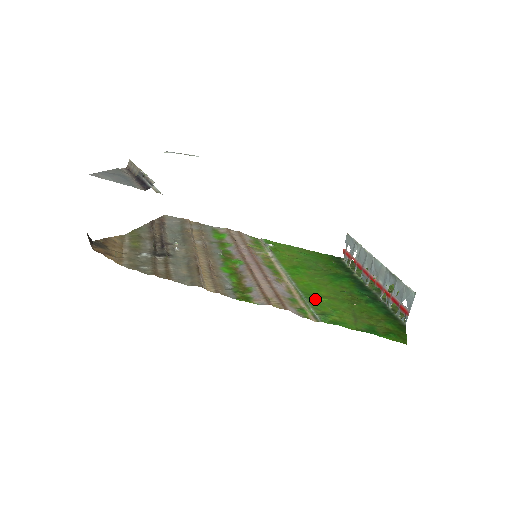
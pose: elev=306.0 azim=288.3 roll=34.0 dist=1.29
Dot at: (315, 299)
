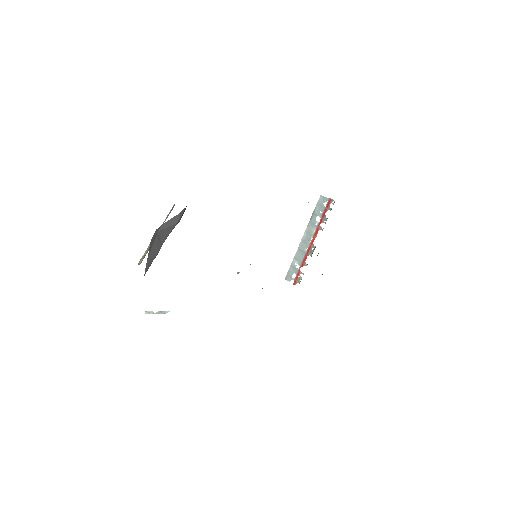
Dot at: occluded
